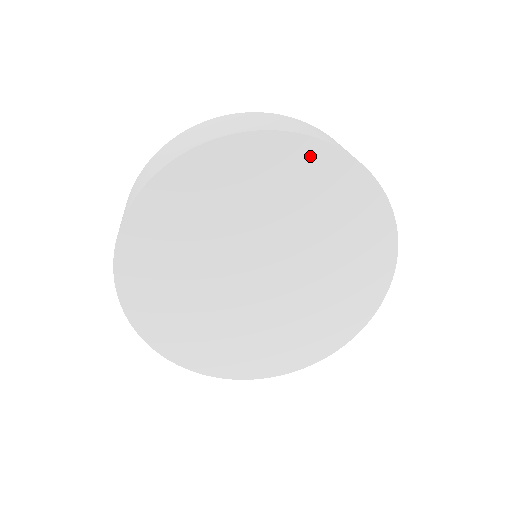
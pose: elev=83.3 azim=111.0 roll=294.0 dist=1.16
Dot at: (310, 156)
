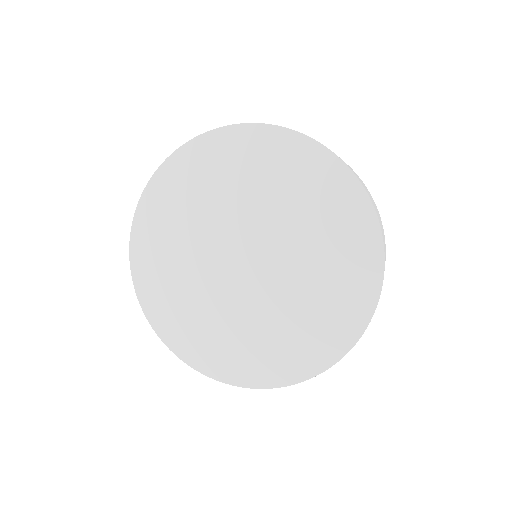
Dot at: (344, 189)
